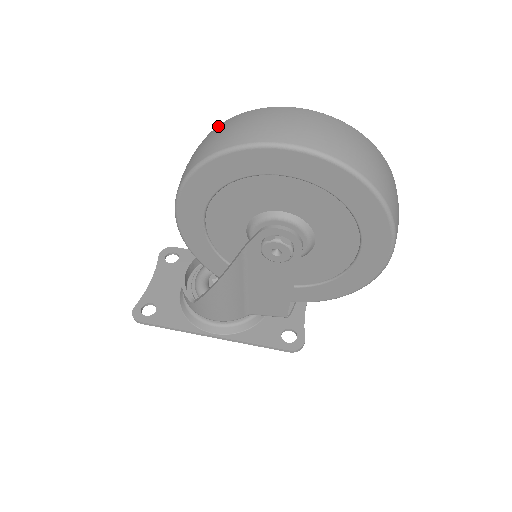
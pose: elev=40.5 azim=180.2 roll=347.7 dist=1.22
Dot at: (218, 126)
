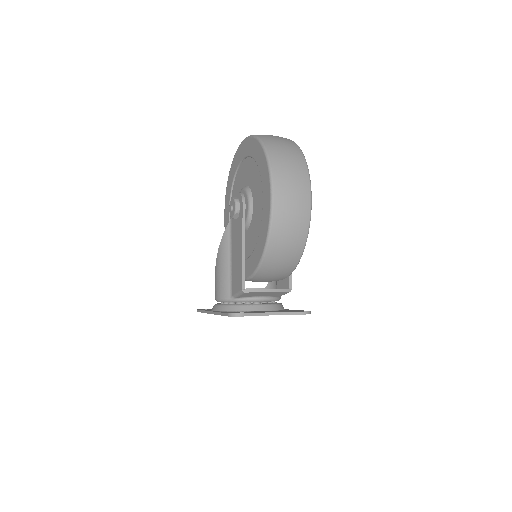
Dot at: occluded
